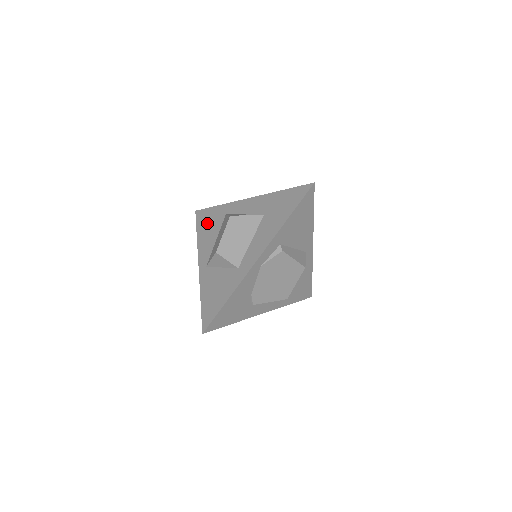
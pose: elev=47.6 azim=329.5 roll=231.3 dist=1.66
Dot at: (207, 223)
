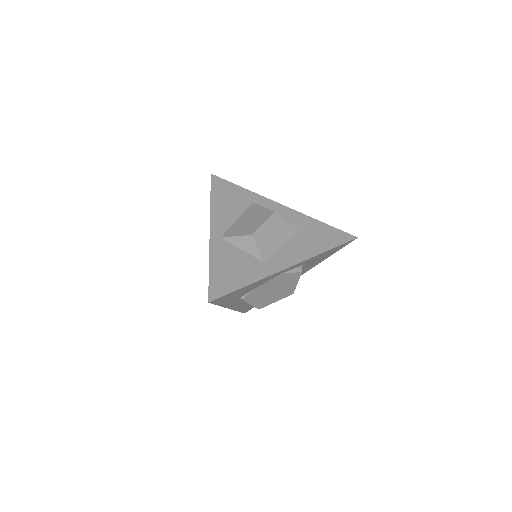
Dot at: (227, 196)
